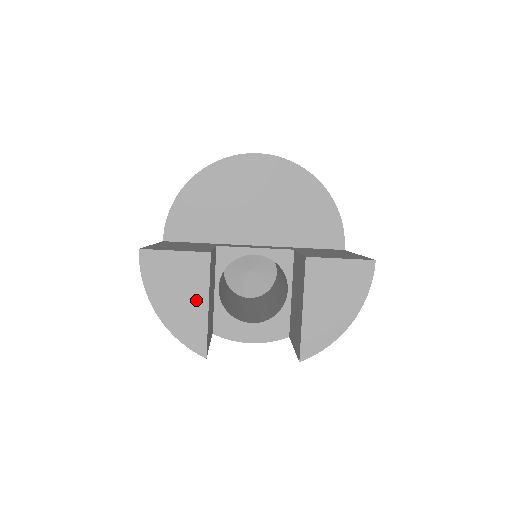
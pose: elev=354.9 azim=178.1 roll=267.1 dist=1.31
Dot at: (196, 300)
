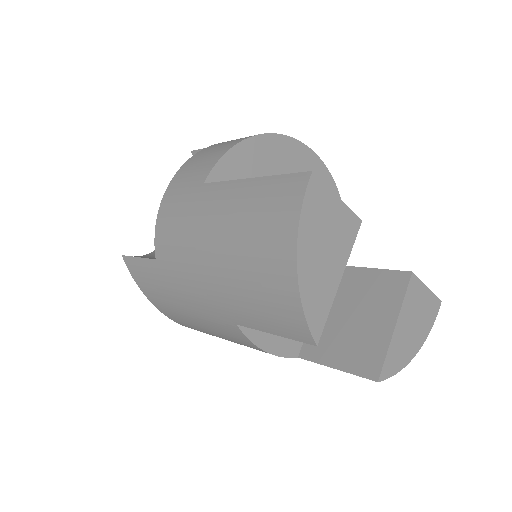
Dot at: (334, 267)
